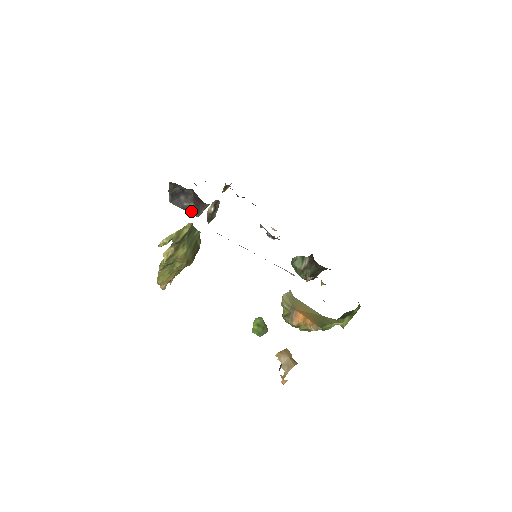
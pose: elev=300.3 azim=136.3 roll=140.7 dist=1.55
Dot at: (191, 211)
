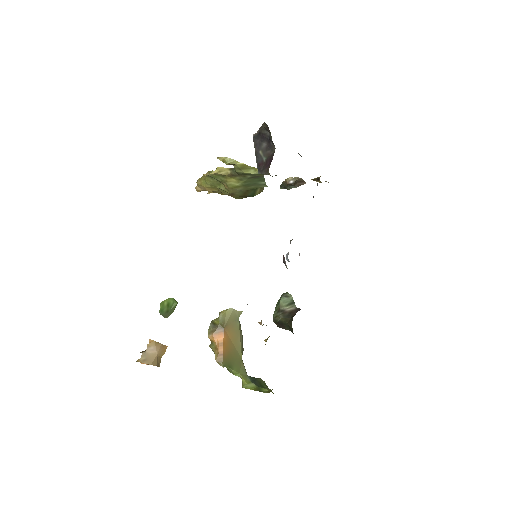
Dot at: (258, 163)
